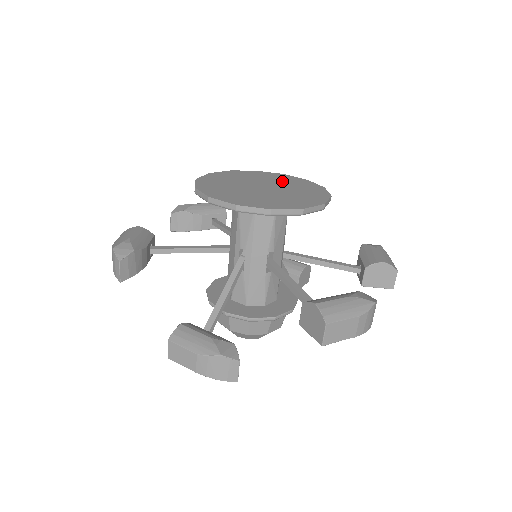
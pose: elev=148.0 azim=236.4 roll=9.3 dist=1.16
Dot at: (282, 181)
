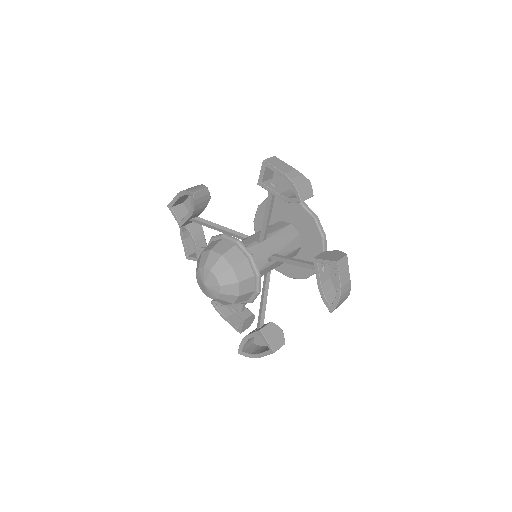
Dot at: occluded
